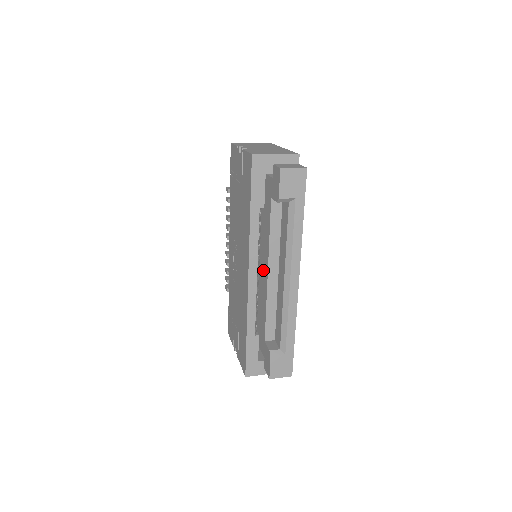
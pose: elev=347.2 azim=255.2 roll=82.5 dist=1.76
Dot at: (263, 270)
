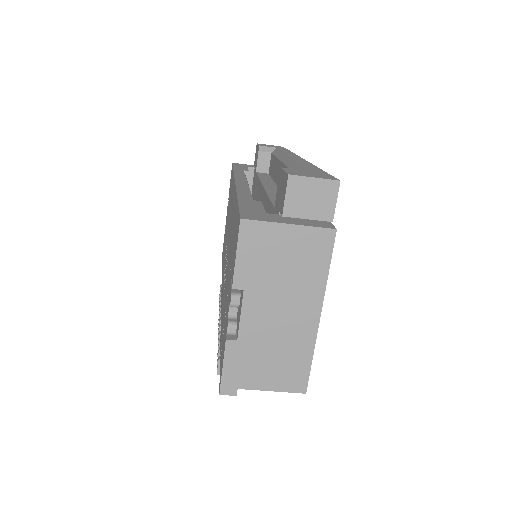
Dot at: occluded
